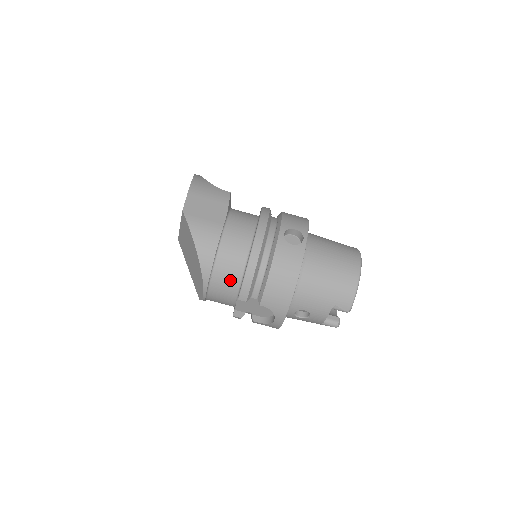
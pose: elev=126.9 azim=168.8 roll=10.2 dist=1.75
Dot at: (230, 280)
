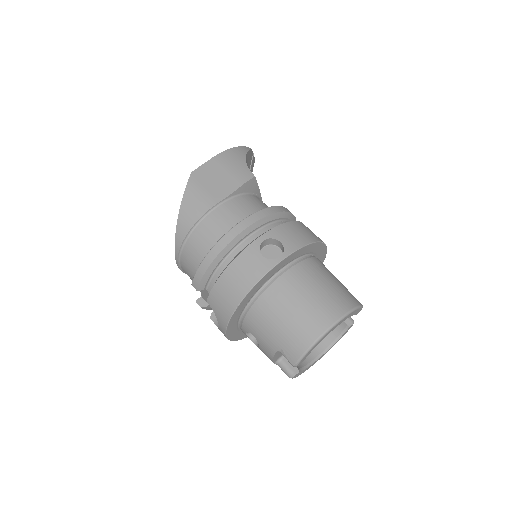
Dot at: (195, 261)
